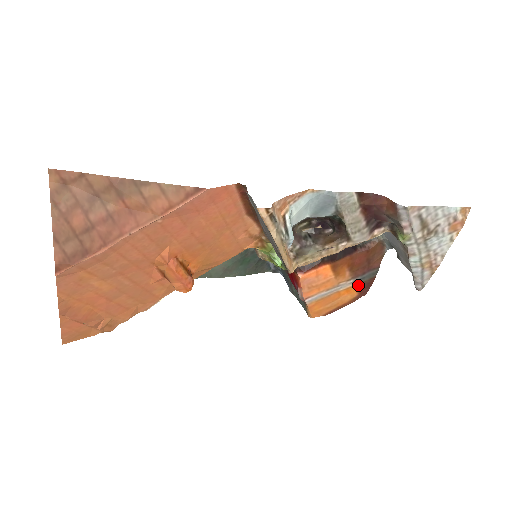
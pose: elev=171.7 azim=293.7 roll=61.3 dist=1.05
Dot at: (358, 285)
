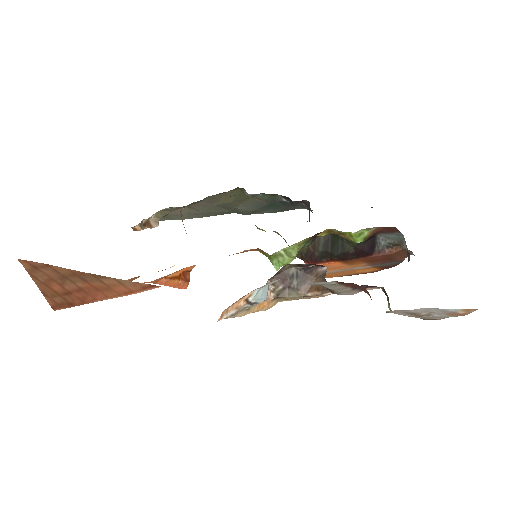
Dot at: (378, 267)
